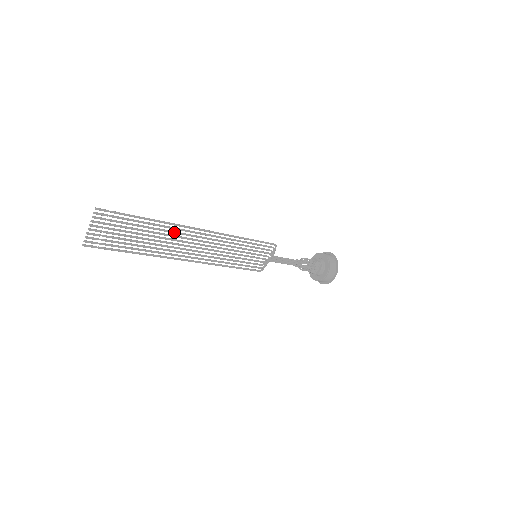
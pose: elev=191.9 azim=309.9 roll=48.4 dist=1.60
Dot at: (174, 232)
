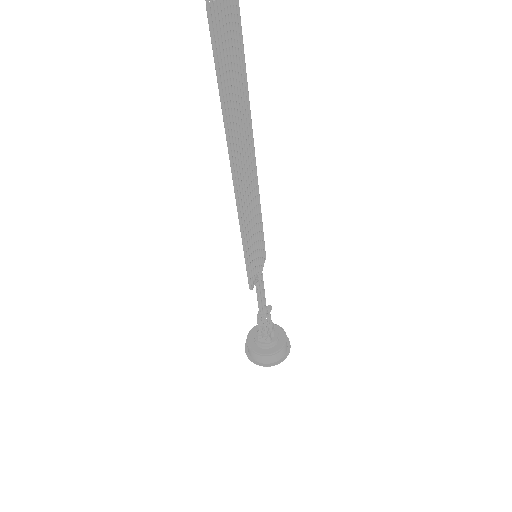
Dot at: (245, 111)
